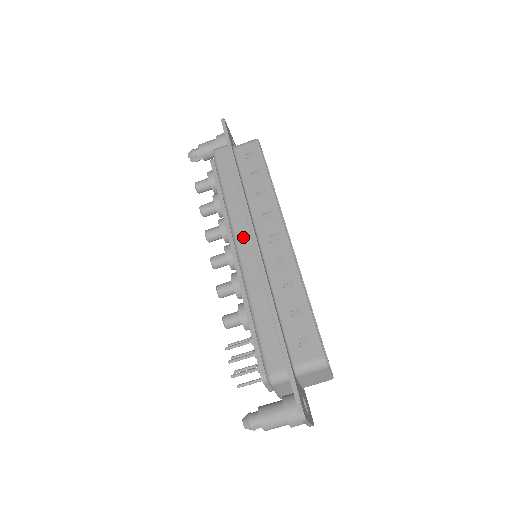
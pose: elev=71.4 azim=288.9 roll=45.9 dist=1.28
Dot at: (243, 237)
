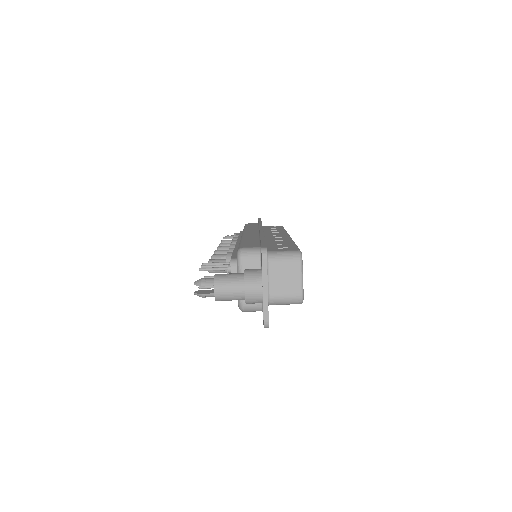
Dot at: (251, 231)
